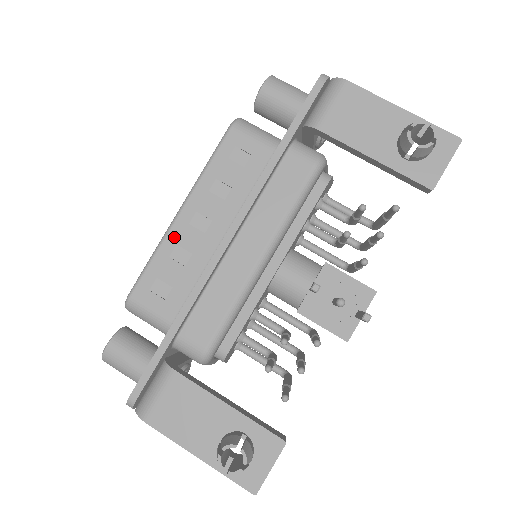
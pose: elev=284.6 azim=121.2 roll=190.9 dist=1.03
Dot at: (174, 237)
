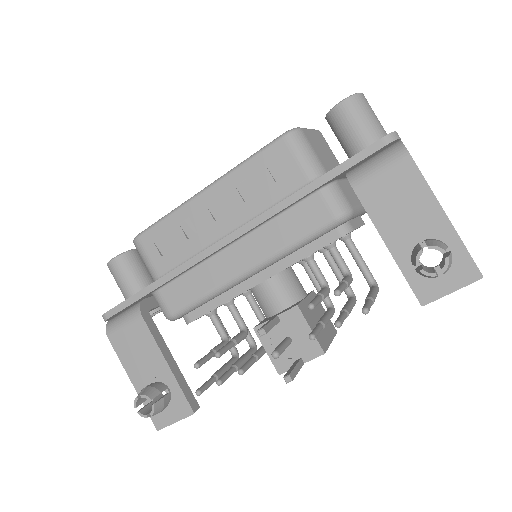
Dot at: (190, 210)
